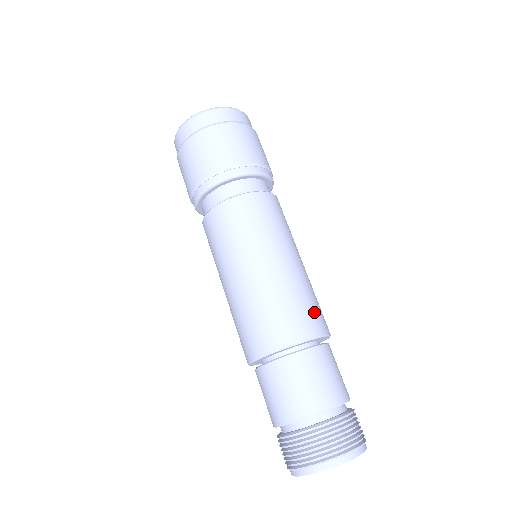
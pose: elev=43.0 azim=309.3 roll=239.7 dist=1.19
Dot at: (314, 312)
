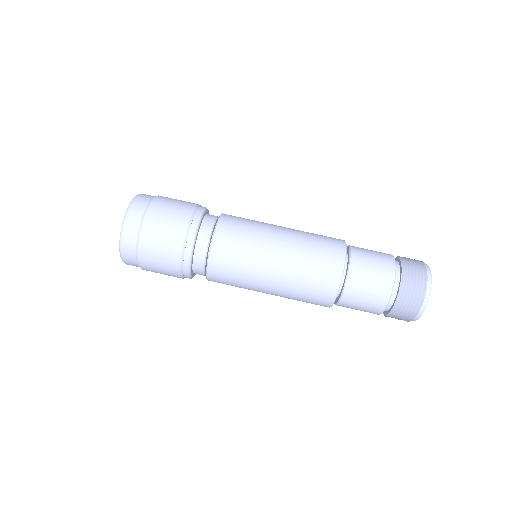
Dot at: (327, 243)
